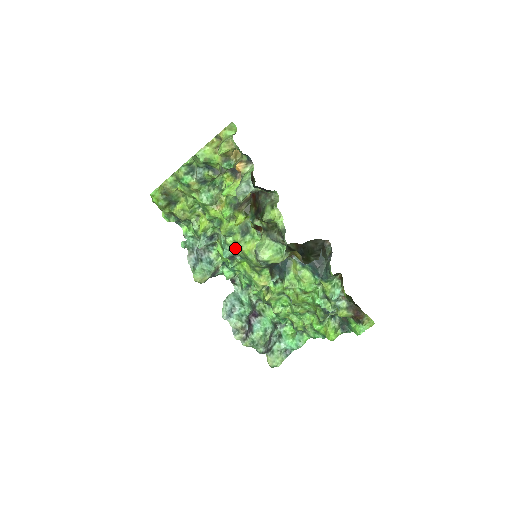
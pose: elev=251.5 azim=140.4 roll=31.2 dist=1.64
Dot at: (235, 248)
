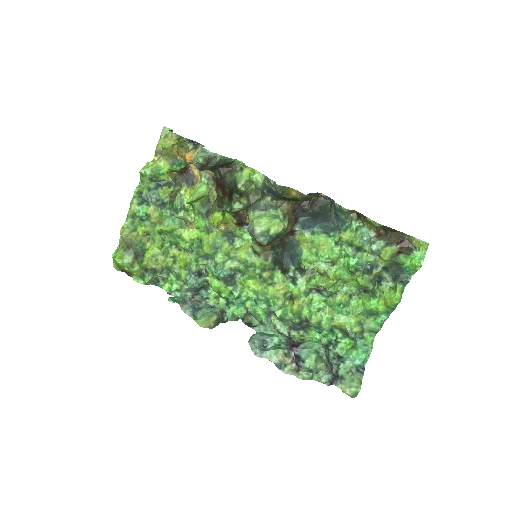
Dot at: (229, 261)
